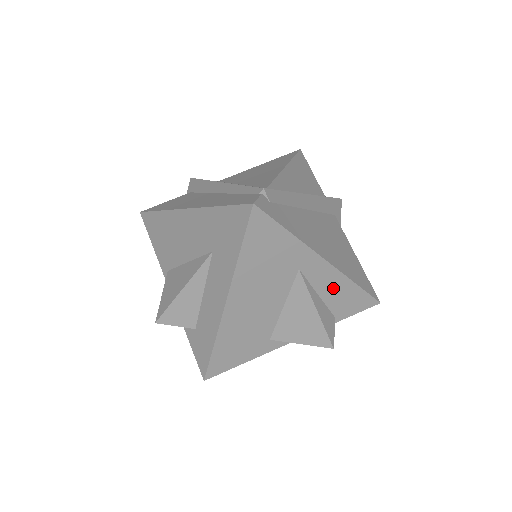
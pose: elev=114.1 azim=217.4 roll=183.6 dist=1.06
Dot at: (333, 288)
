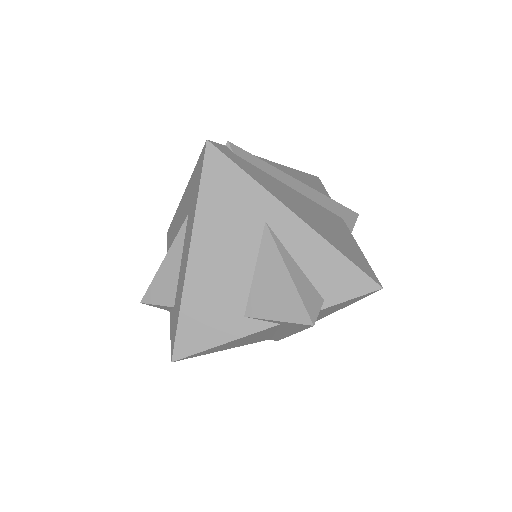
Dot at: (312, 254)
